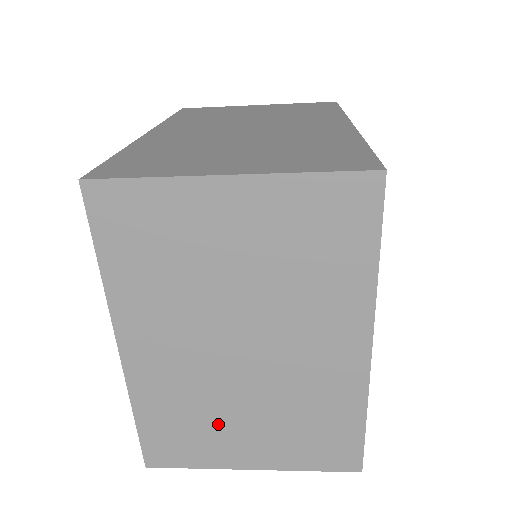
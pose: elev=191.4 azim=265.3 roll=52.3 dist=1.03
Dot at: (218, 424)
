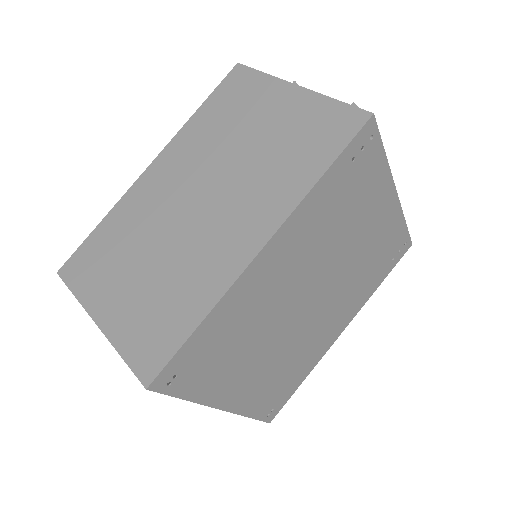
Dot at: occluded
